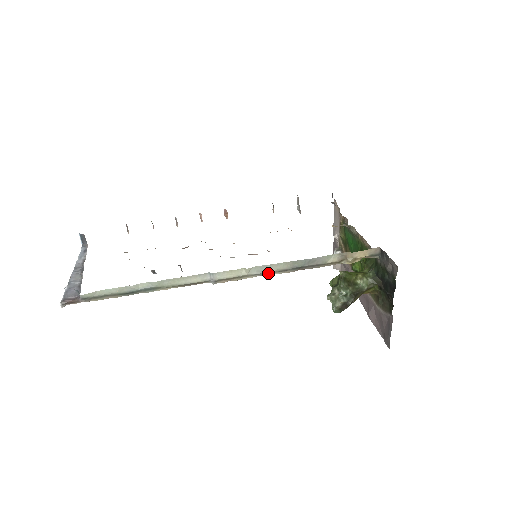
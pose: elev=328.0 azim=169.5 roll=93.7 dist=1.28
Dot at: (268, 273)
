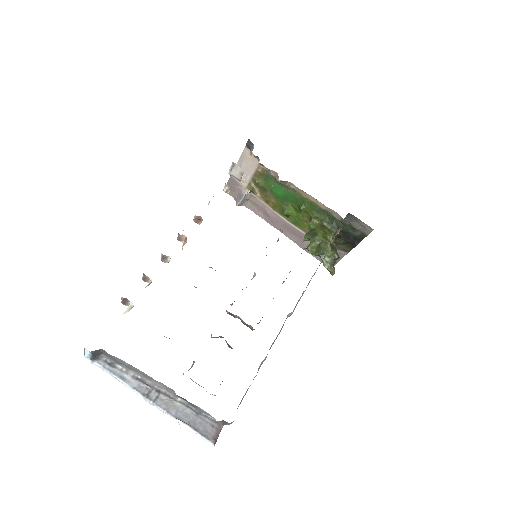
Dot at: occluded
